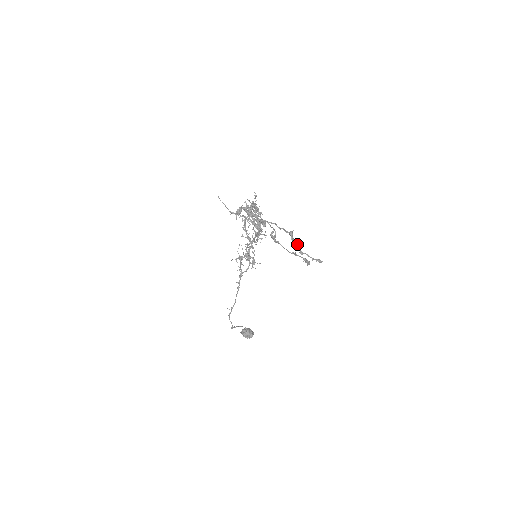
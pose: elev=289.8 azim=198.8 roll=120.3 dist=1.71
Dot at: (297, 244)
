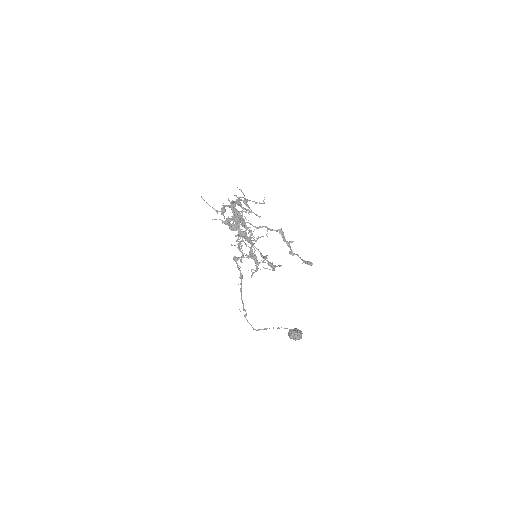
Dot at: (288, 243)
